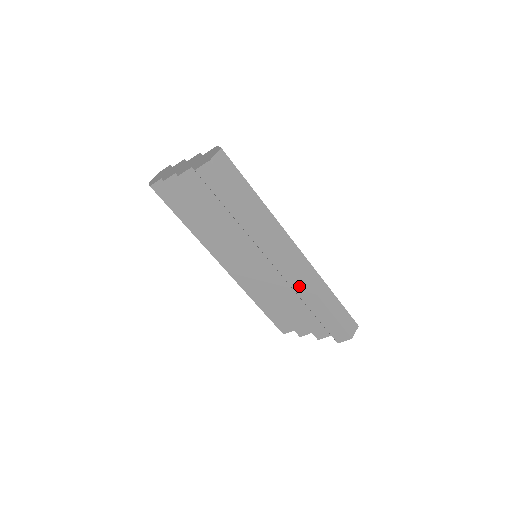
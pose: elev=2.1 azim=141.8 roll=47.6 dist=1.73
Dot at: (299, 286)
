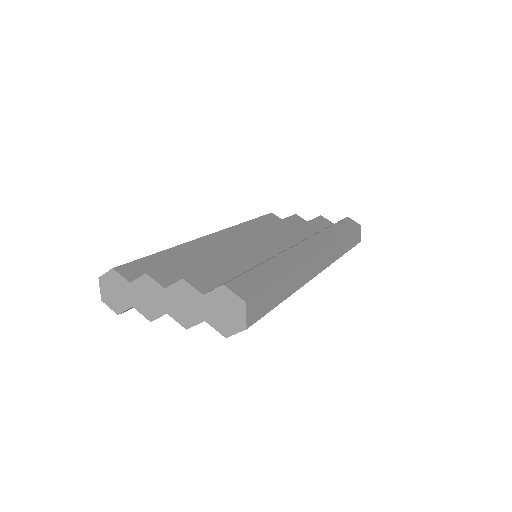
Dot at: occluded
